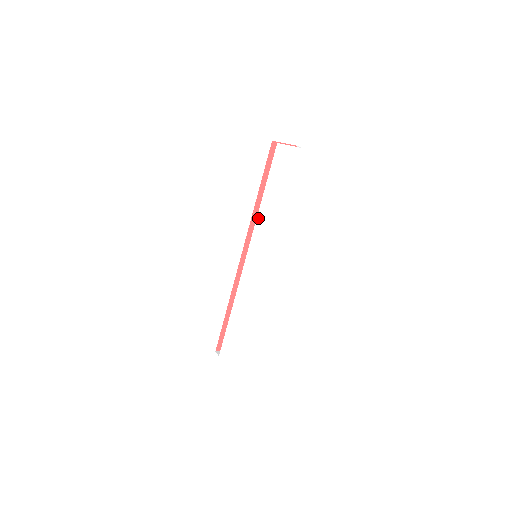
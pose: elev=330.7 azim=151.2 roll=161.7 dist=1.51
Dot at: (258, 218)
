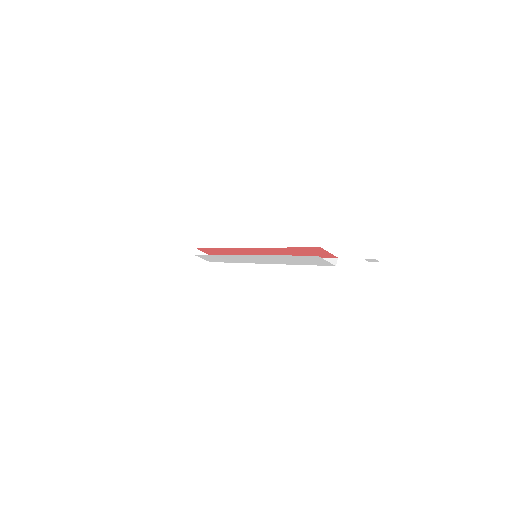
Dot at: (271, 255)
